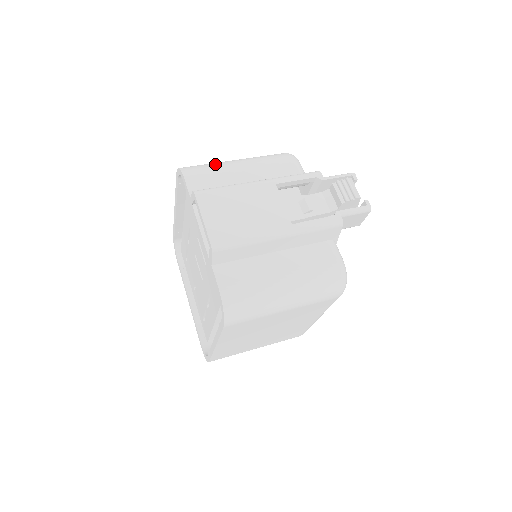
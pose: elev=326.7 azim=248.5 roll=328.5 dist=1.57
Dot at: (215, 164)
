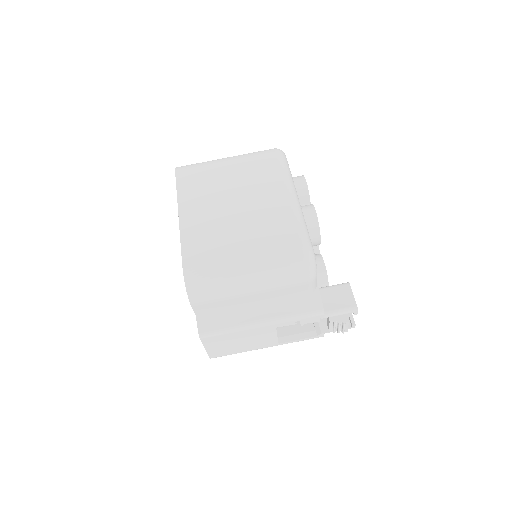
Dot at: (224, 286)
